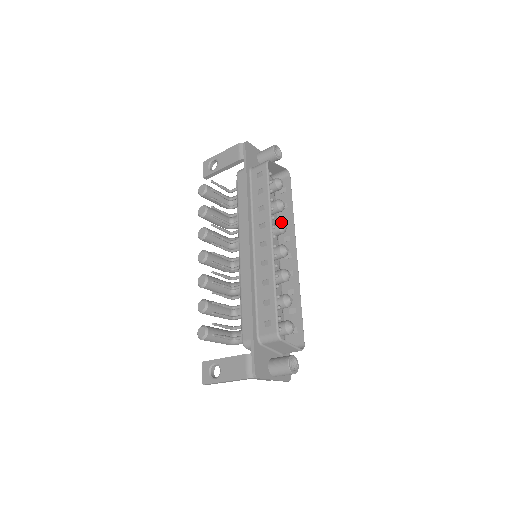
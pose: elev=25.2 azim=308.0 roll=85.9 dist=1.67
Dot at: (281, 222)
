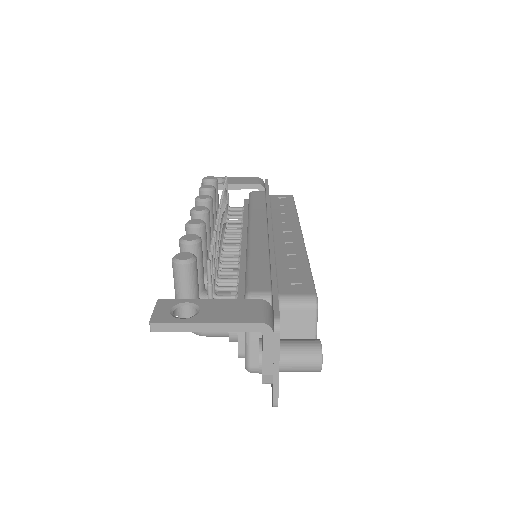
Dot at: occluded
